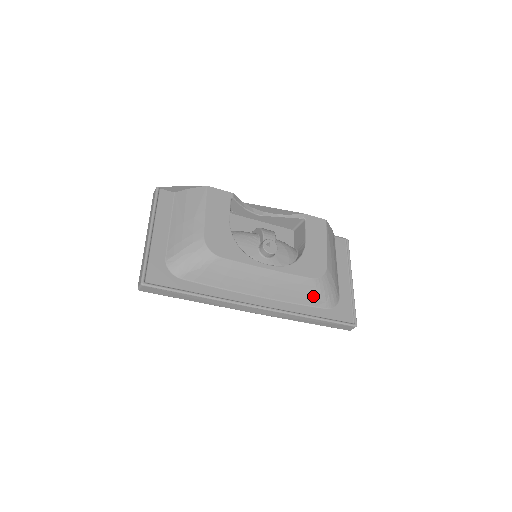
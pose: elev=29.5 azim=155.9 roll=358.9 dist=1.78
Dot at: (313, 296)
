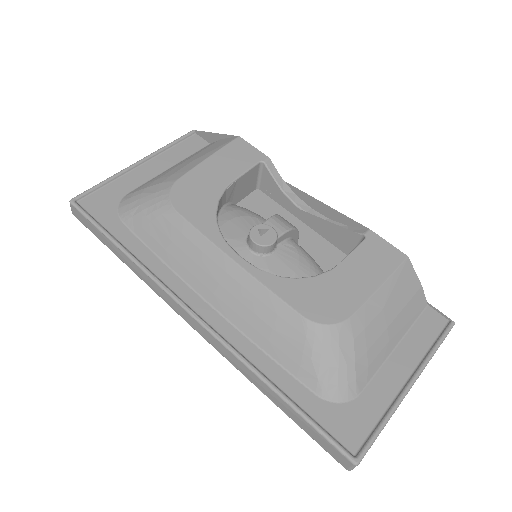
Dot at: (296, 352)
